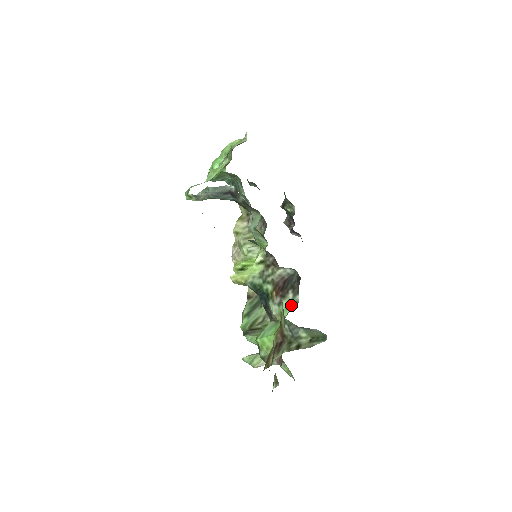
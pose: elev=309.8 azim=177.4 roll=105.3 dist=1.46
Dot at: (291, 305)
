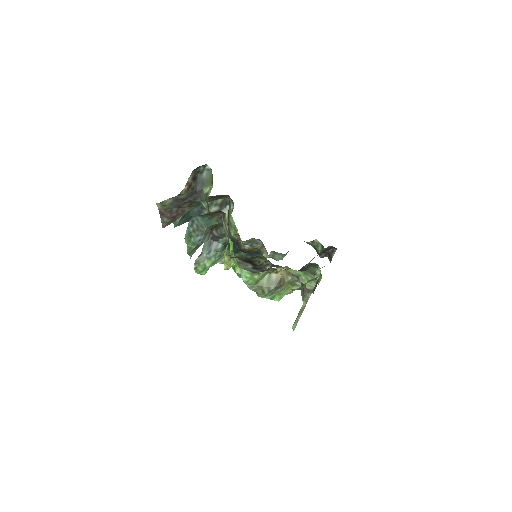
Dot at: (230, 212)
